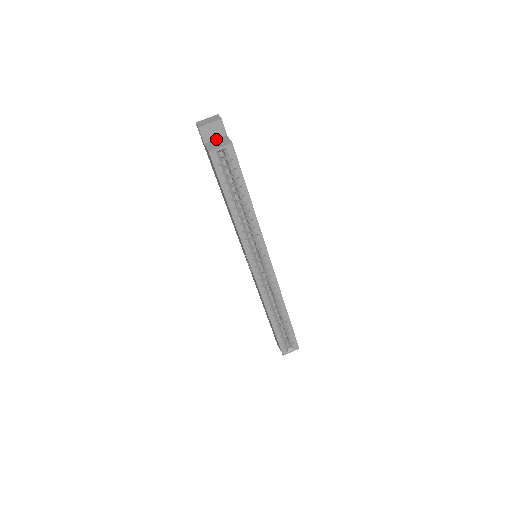
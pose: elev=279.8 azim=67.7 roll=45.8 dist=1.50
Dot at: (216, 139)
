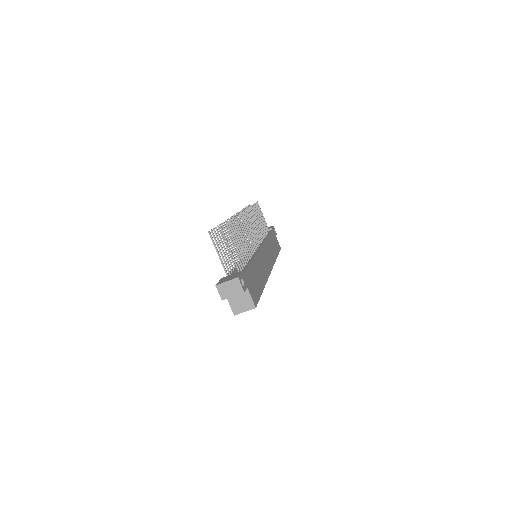
Dot at: occluded
